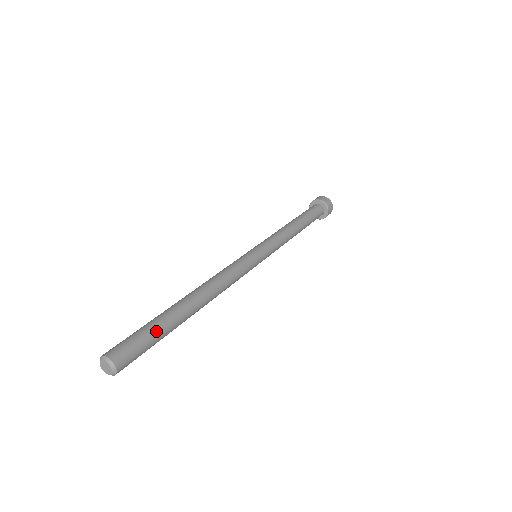
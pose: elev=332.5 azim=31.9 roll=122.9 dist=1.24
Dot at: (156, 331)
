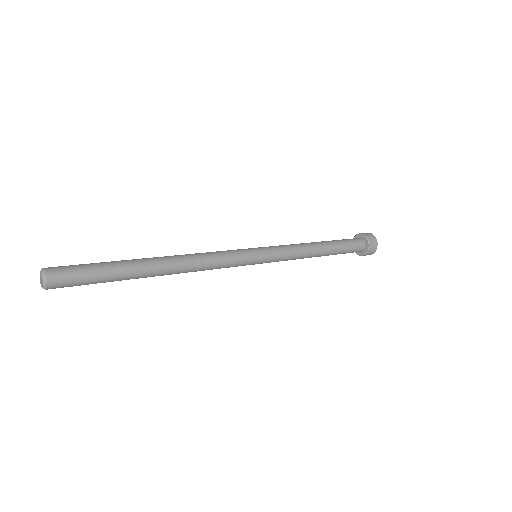
Dot at: (100, 263)
